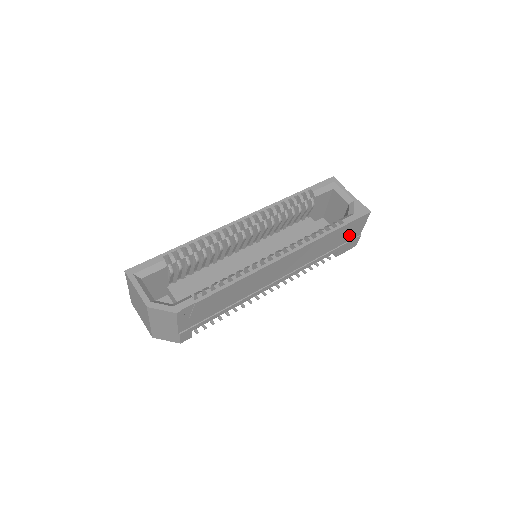
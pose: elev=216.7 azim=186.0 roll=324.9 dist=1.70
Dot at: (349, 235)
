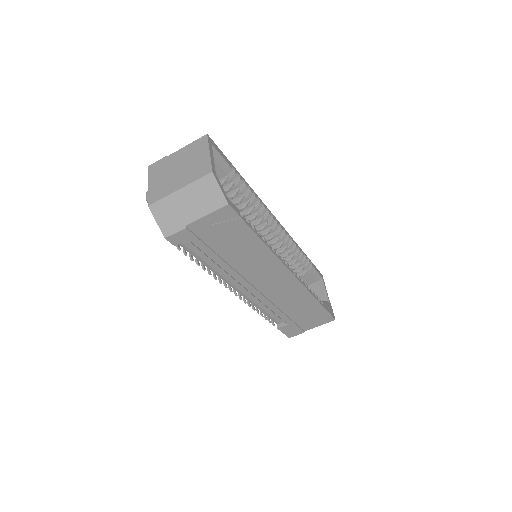
Dot at: (307, 321)
